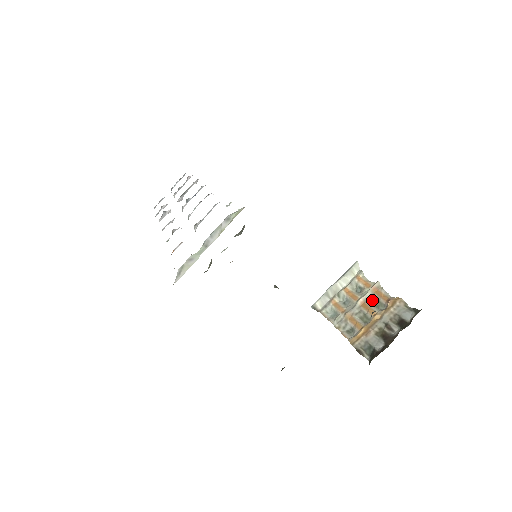
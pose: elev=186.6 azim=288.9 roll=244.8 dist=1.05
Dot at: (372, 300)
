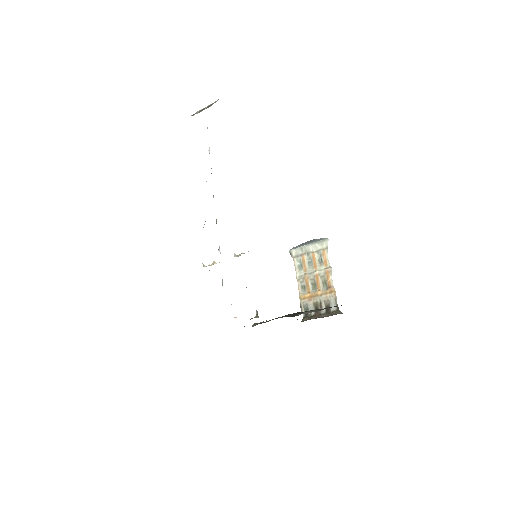
Dot at: (323, 278)
